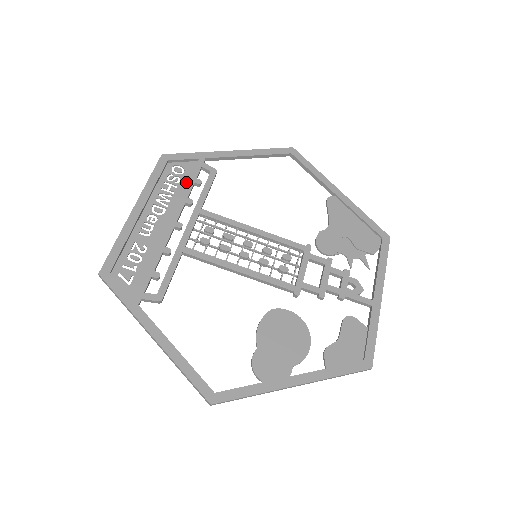
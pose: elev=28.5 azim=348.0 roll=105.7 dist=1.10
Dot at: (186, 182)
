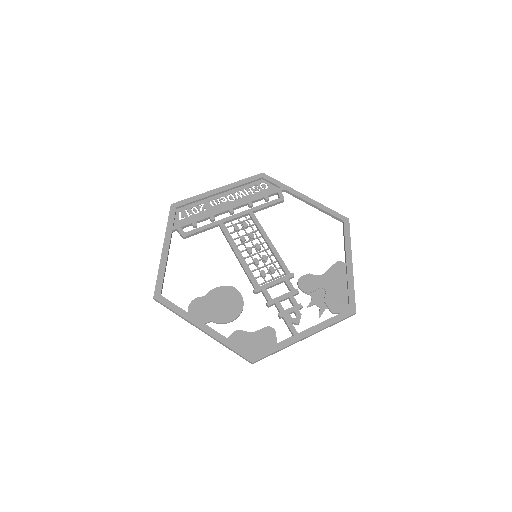
Dot at: (261, 194)
